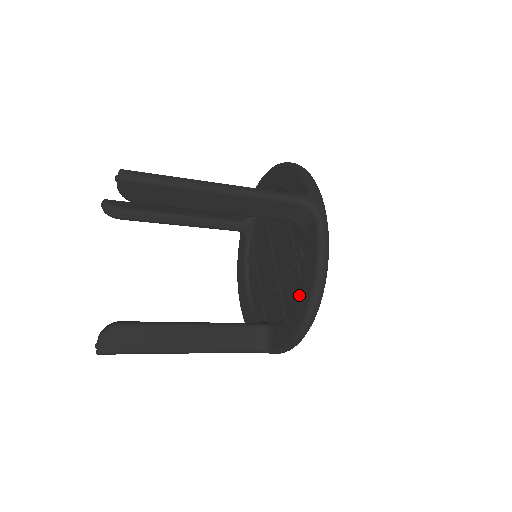
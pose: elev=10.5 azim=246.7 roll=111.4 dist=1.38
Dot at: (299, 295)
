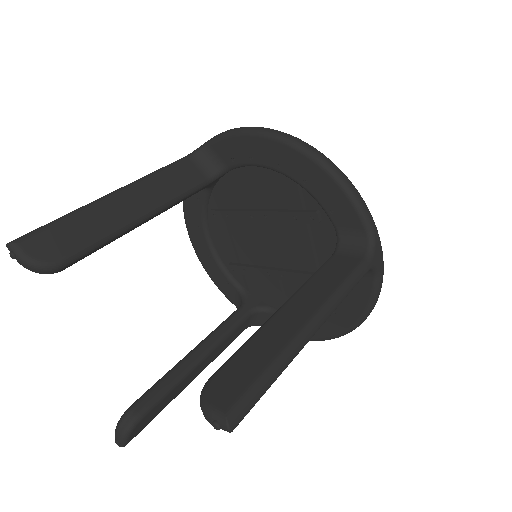
Dot at: occluded
